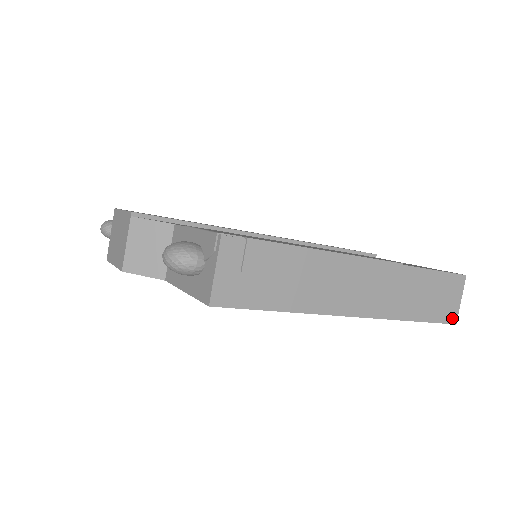
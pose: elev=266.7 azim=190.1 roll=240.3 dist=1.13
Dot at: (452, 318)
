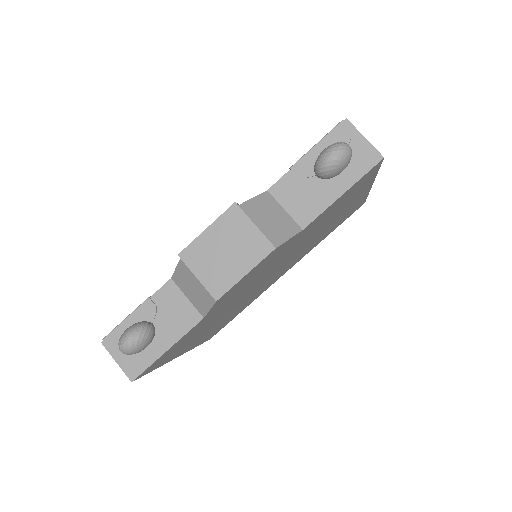
Dot at: occluded
